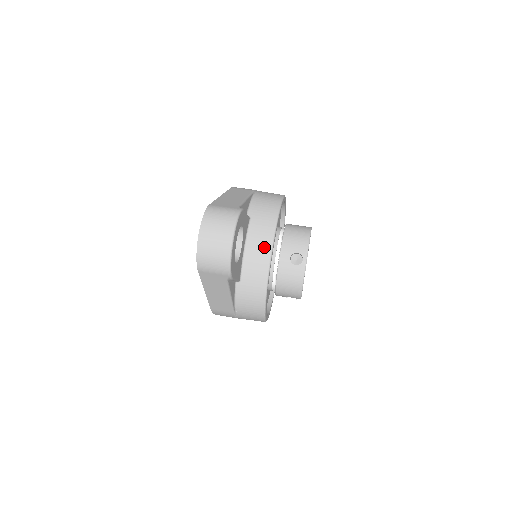
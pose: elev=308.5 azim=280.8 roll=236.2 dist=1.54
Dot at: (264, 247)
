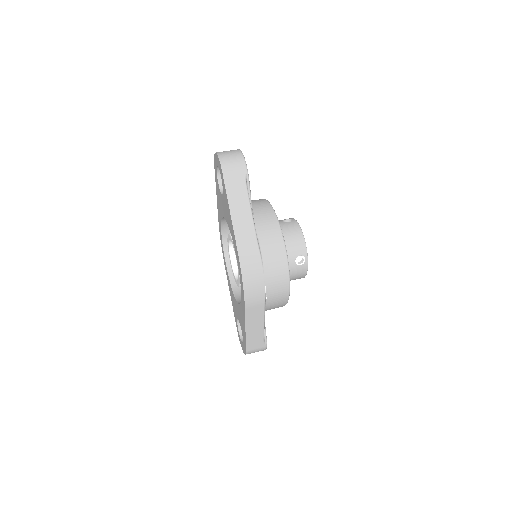
Dot at: (261, 200)
